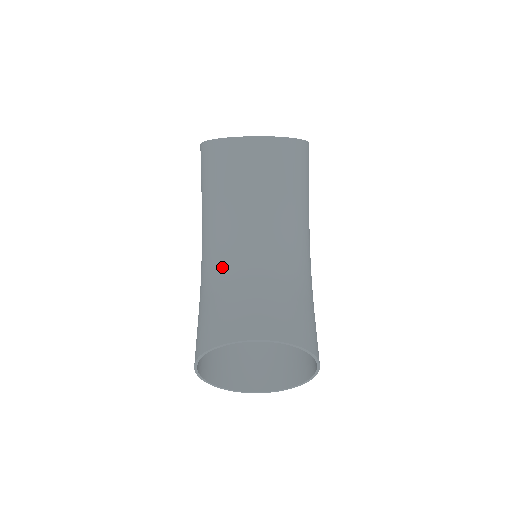
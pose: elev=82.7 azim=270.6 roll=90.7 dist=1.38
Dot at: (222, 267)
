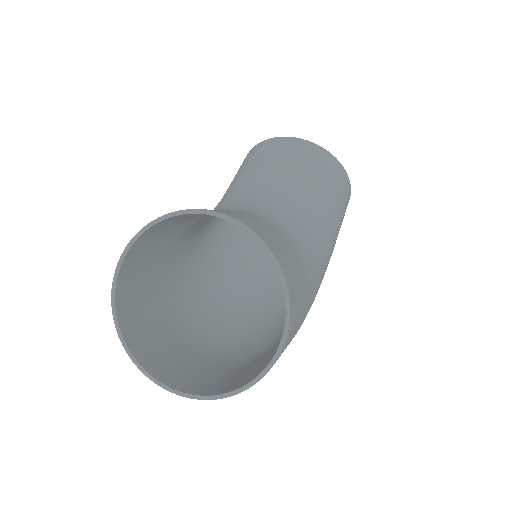
Dot at: occluded
